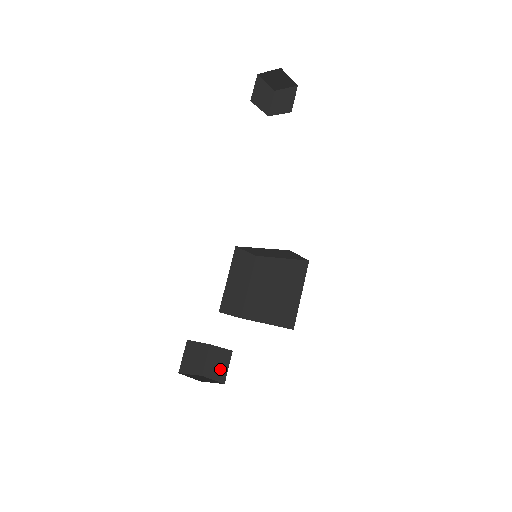
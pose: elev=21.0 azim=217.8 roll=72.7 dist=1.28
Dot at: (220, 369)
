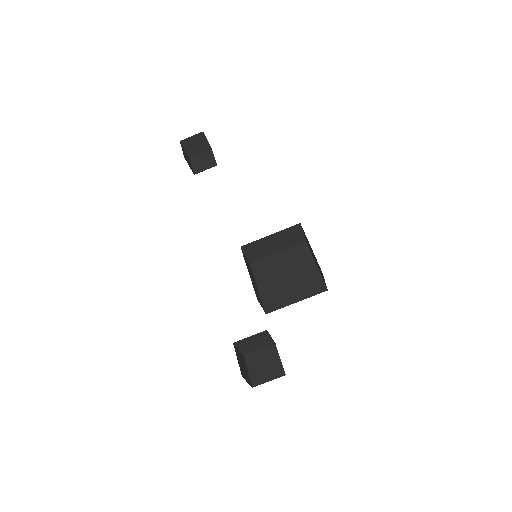
Dot at: (271, 367)
